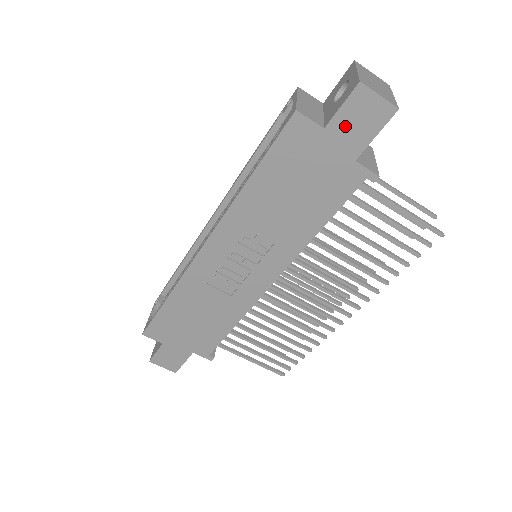
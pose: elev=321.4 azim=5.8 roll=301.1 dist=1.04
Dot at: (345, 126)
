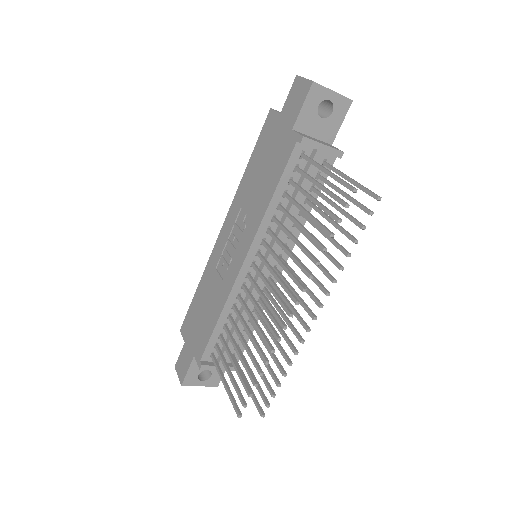
Dot at: (289, 107)
